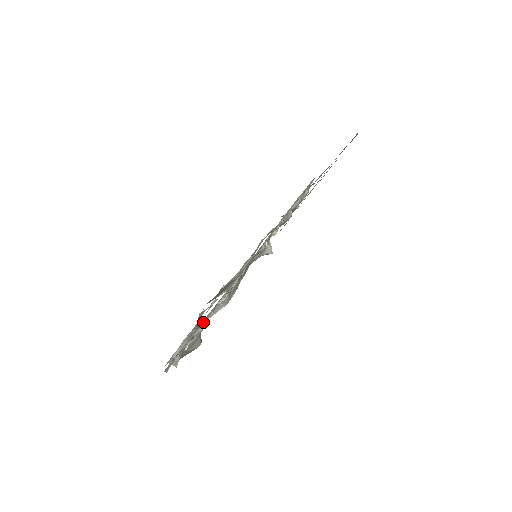
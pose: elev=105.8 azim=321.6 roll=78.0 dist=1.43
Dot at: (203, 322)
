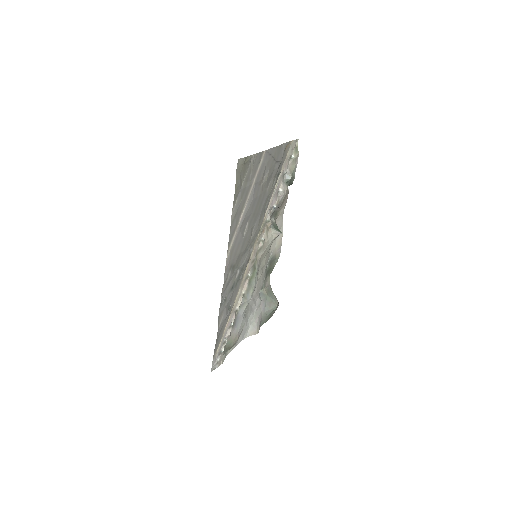
Dot at: (227, 330)
